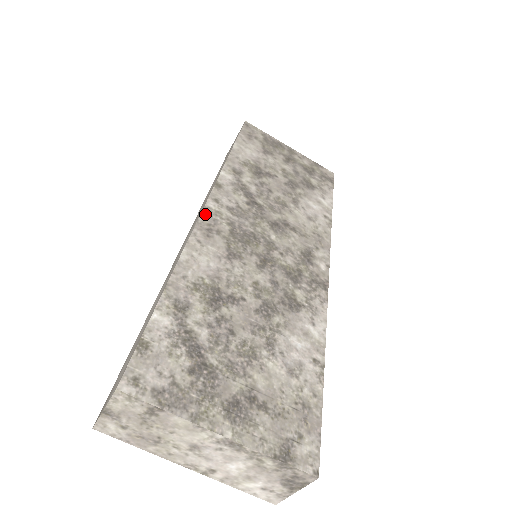
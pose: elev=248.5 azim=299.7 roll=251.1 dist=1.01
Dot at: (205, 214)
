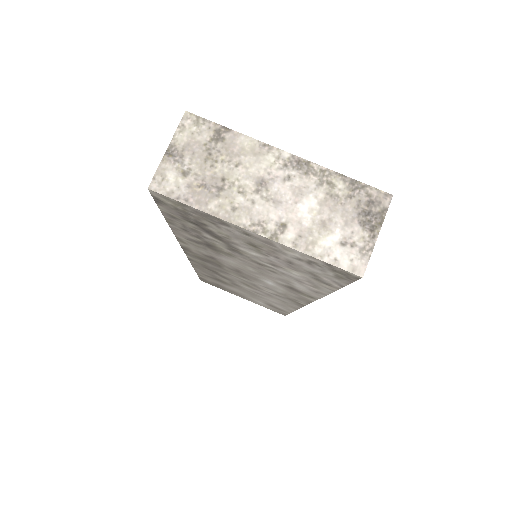
Dot at: occluded
